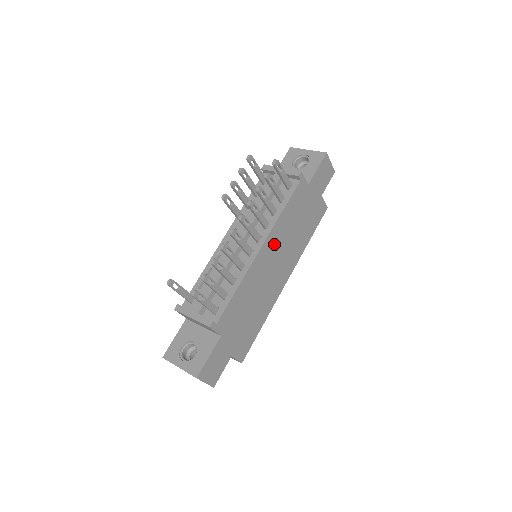
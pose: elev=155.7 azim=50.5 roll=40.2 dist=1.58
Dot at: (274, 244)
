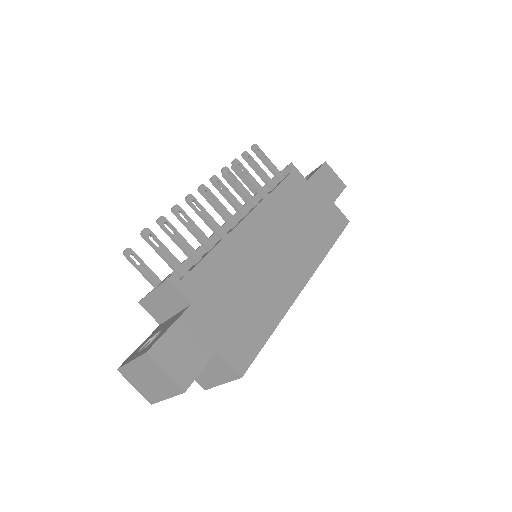
Dot at: (269, 223)
